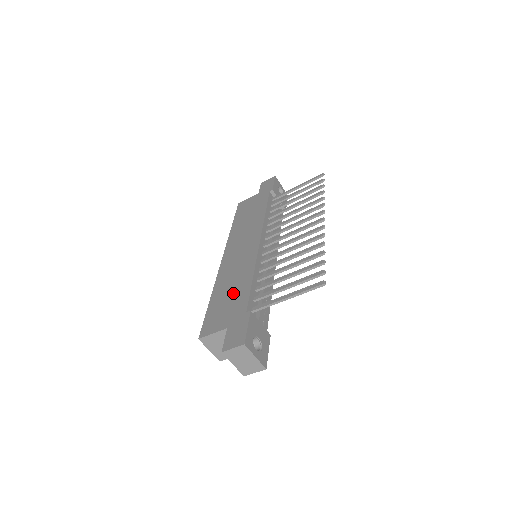
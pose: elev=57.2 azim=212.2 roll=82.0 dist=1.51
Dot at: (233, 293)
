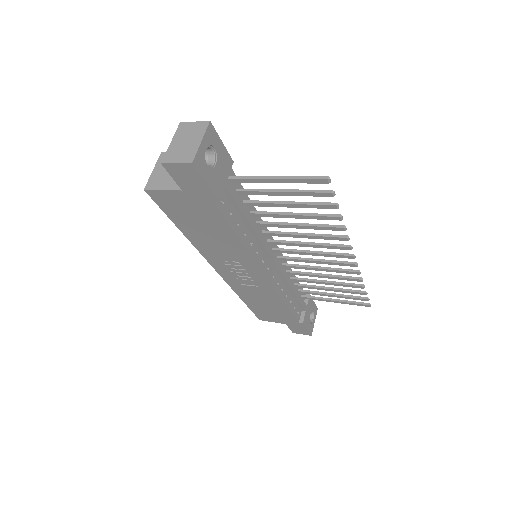
Dot at: occluded
